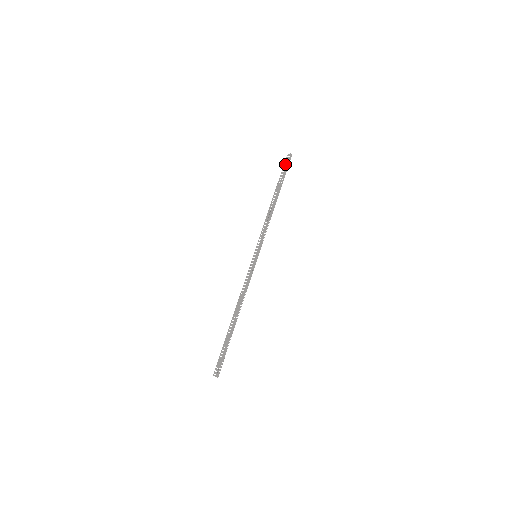
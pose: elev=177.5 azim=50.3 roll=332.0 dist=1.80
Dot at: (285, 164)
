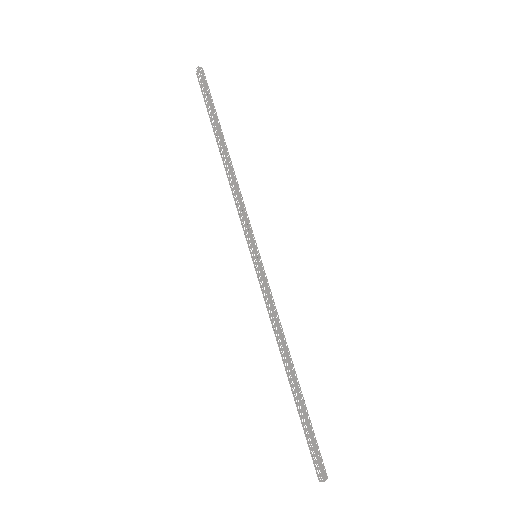
Dot at: occluded
